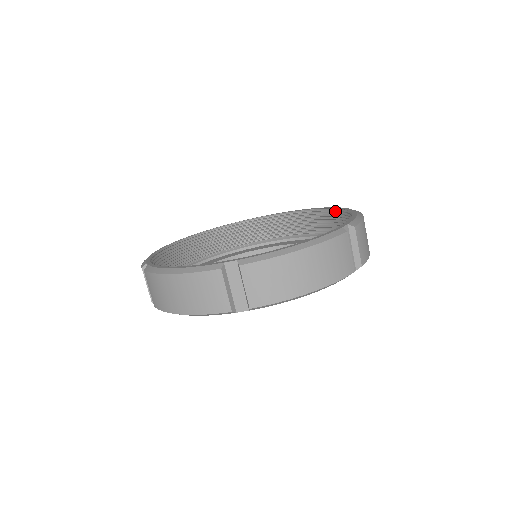
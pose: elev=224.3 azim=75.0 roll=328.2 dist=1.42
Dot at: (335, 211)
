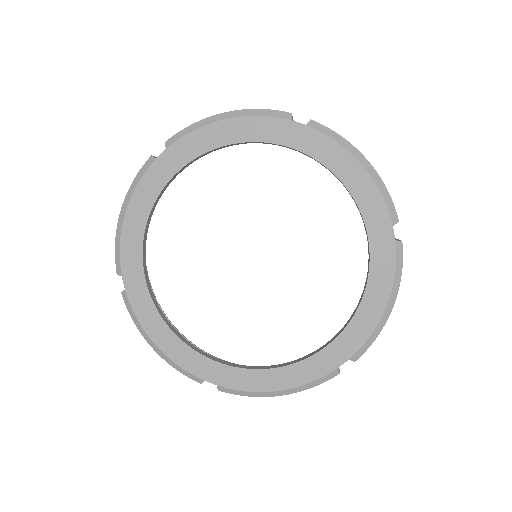
Dot at: occluded
